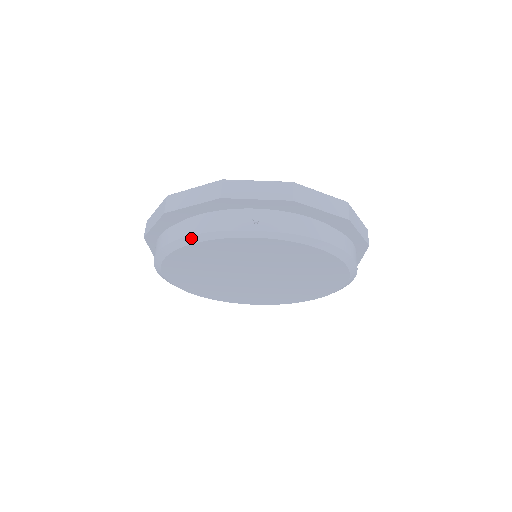
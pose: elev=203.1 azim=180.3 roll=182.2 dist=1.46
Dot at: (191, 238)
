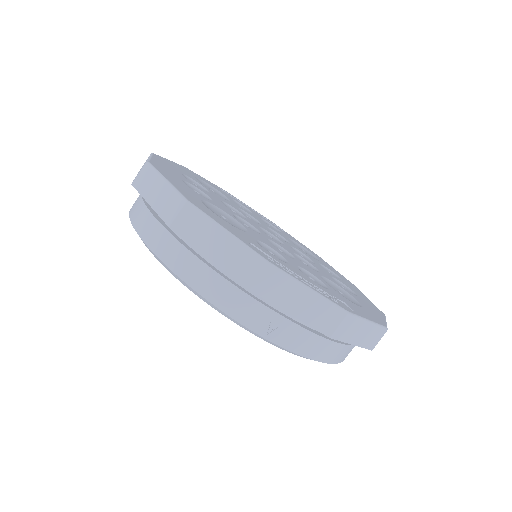
Dot at: (185, 283)
